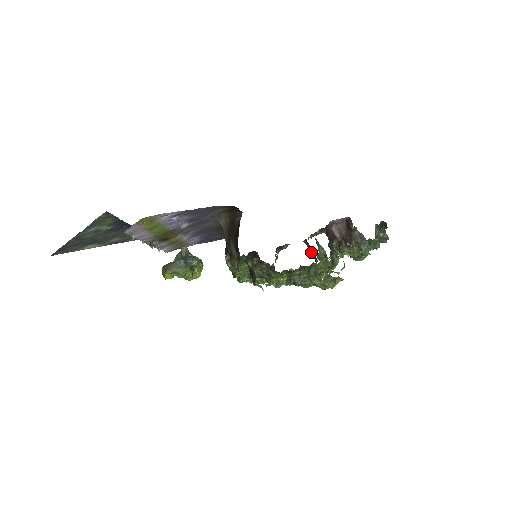
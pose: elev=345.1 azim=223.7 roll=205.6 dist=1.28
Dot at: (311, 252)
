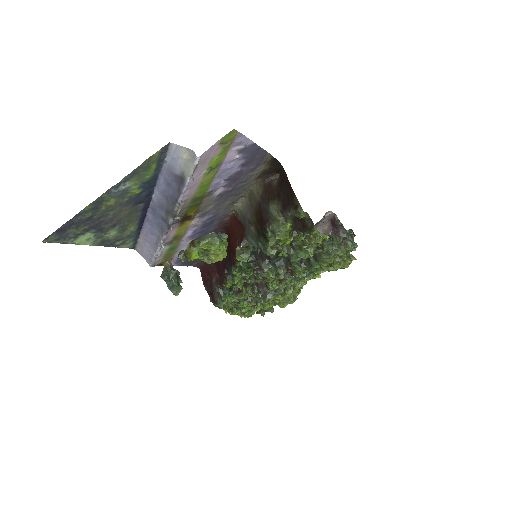
Dot at: occluded
